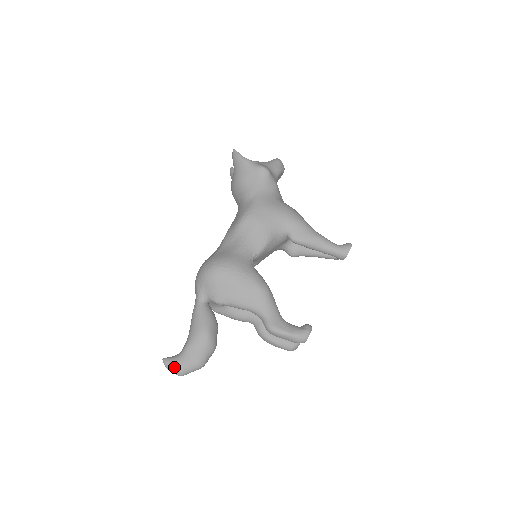
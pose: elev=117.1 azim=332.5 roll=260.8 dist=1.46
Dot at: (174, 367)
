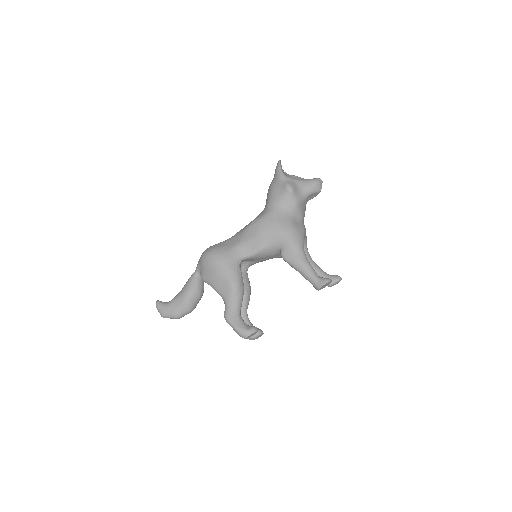
Dot at: (159, 309)
